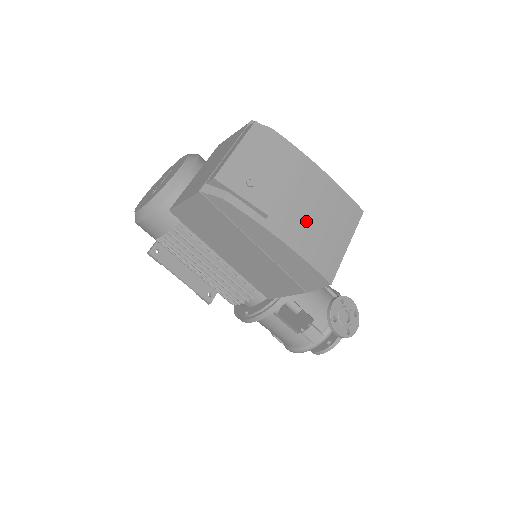
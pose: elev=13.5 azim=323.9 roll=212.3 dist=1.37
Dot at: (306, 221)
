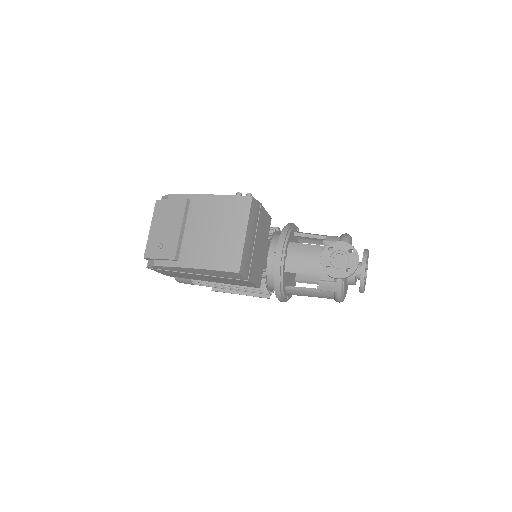
Dot at: (205, 242)
